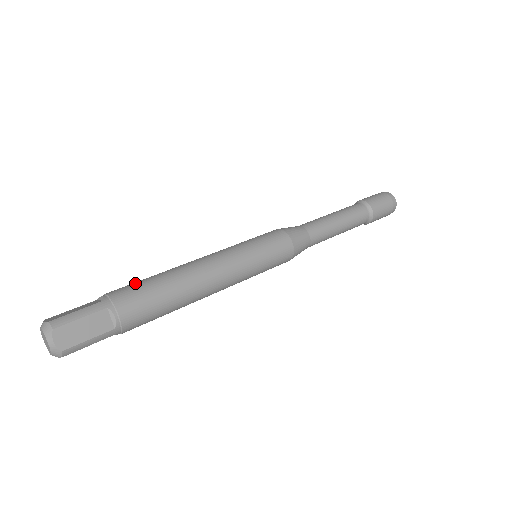
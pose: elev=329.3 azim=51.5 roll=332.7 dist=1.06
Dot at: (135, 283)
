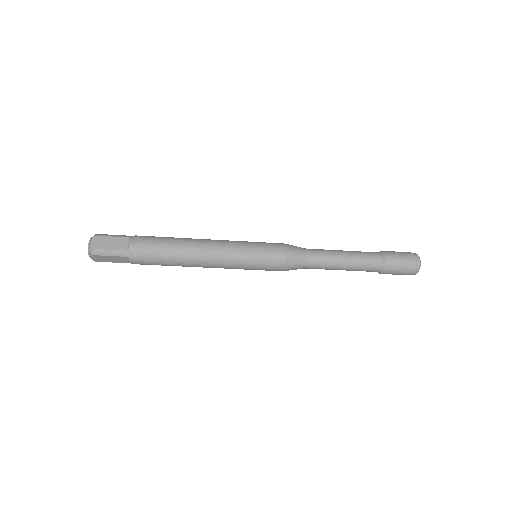
Dot at: occluded
